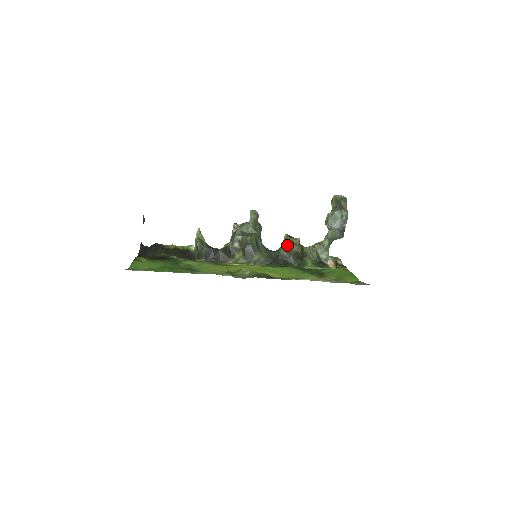
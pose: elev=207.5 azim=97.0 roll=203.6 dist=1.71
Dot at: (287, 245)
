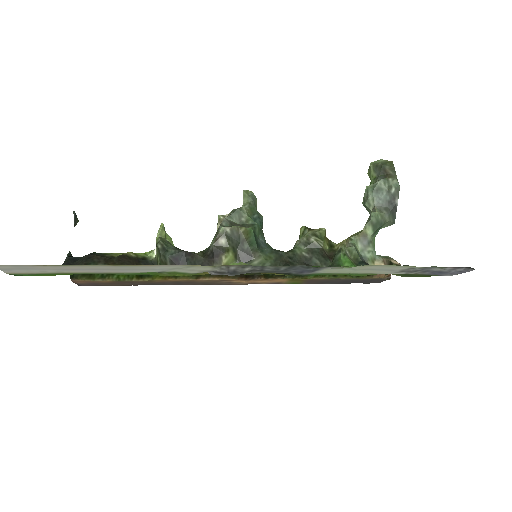
Dot at: (306, 239)
